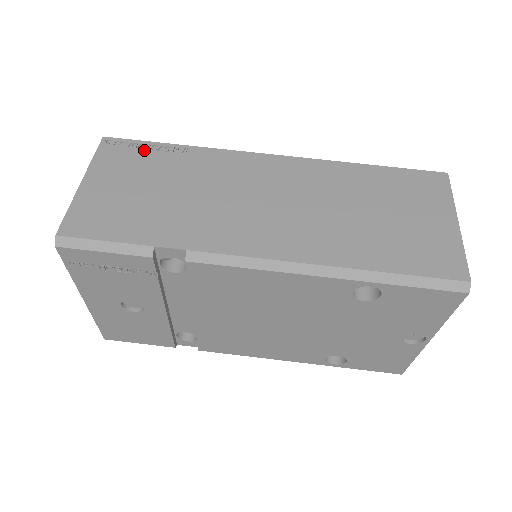
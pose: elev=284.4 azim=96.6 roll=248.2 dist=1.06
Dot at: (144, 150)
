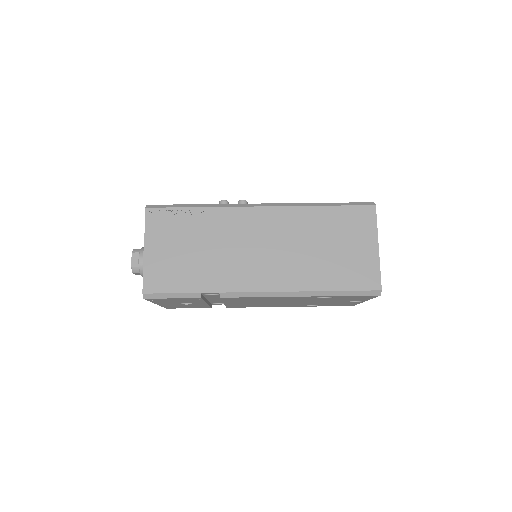
Dot at: (176, 216)
